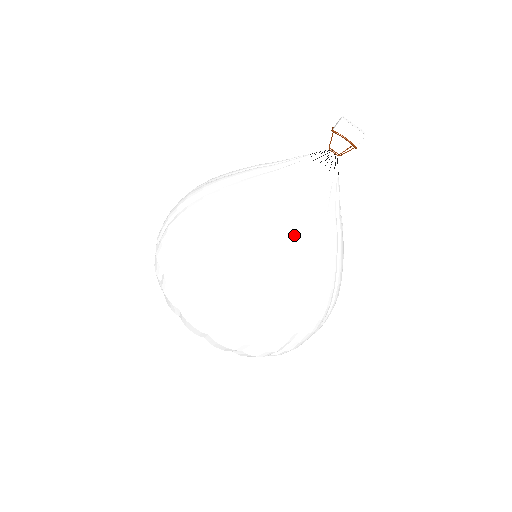
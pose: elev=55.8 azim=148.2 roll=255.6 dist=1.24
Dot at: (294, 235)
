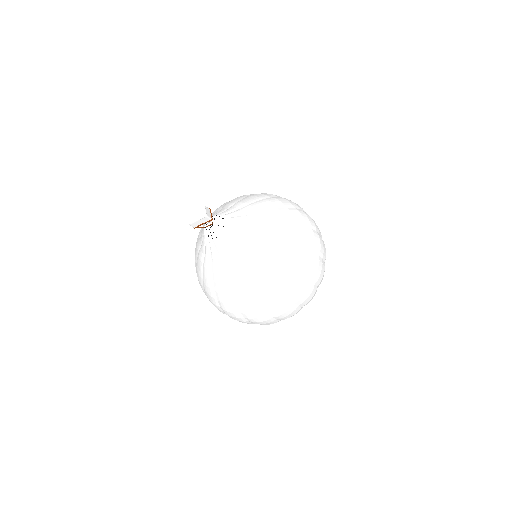
Dot at: (249, 277)
